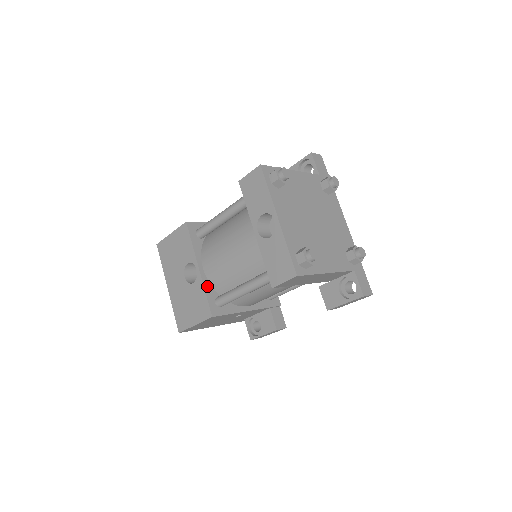
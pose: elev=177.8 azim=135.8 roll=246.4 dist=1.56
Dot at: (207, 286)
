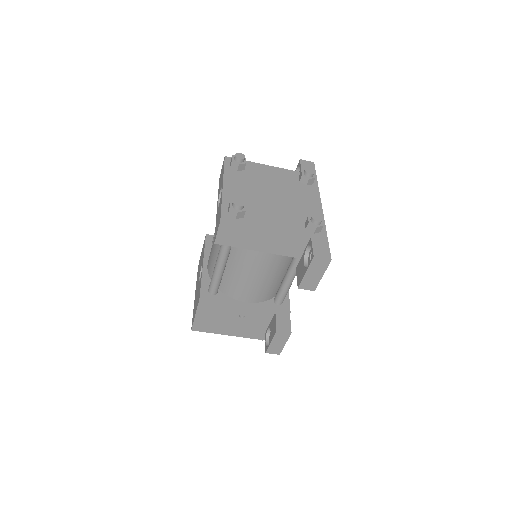
Dot at: (205, 278)
